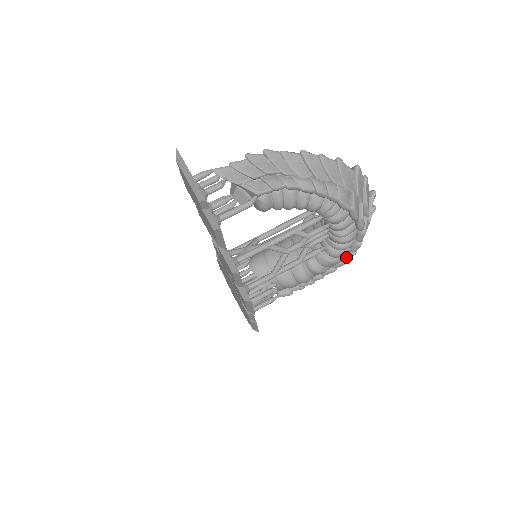
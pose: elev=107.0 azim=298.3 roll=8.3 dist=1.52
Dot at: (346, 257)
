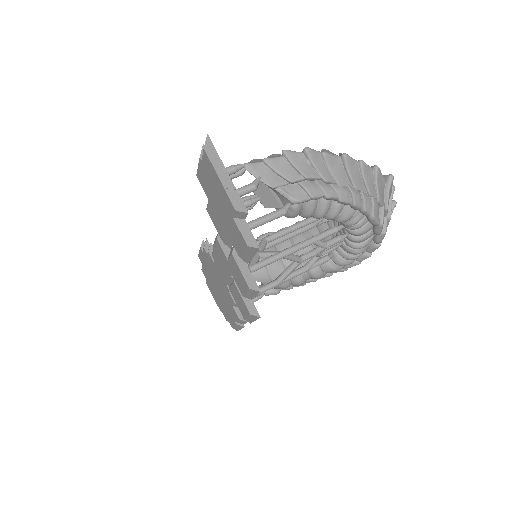
Dot at: (349, 265)
